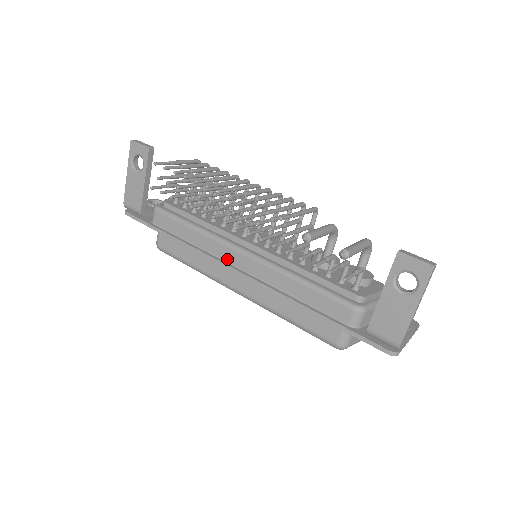
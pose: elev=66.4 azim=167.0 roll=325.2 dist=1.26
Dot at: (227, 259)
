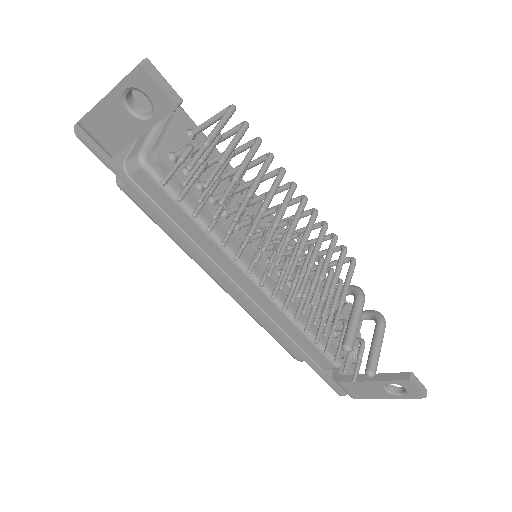
Dot at: (229, 273)
